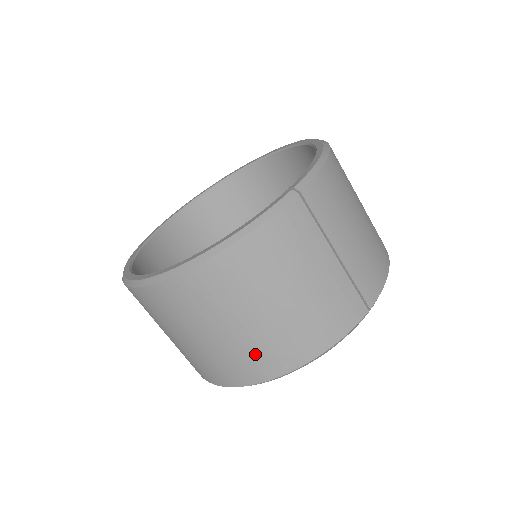
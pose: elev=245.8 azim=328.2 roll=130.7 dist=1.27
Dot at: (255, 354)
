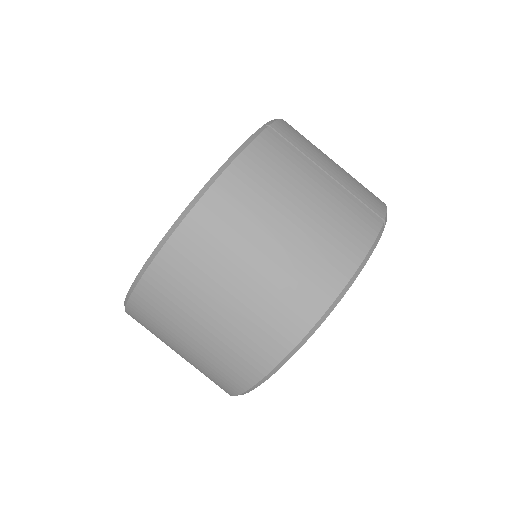
Dot at: (291, 289)
